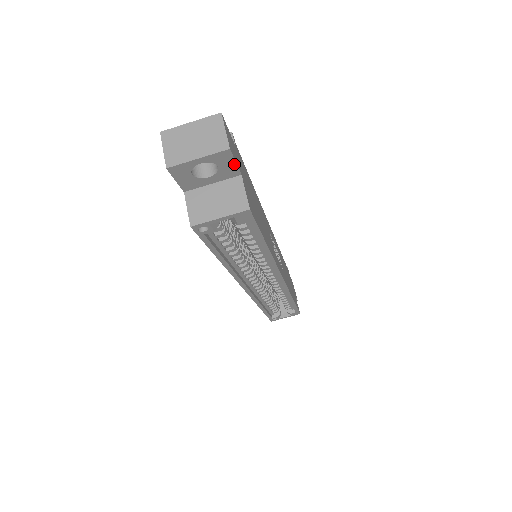
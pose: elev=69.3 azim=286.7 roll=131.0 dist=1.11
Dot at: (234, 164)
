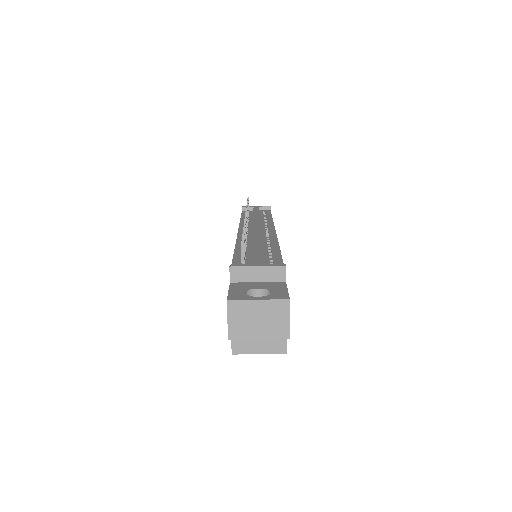
Dot at: occluded
